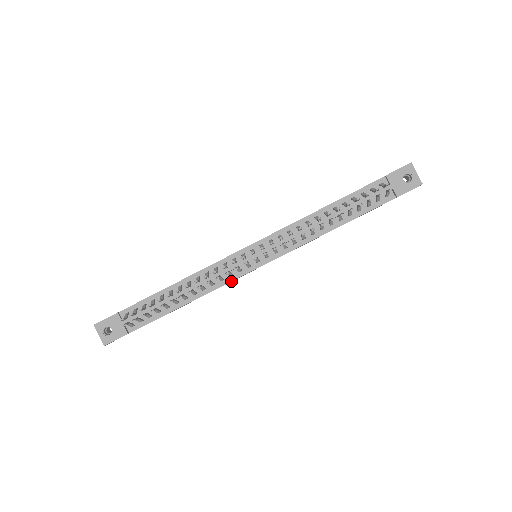
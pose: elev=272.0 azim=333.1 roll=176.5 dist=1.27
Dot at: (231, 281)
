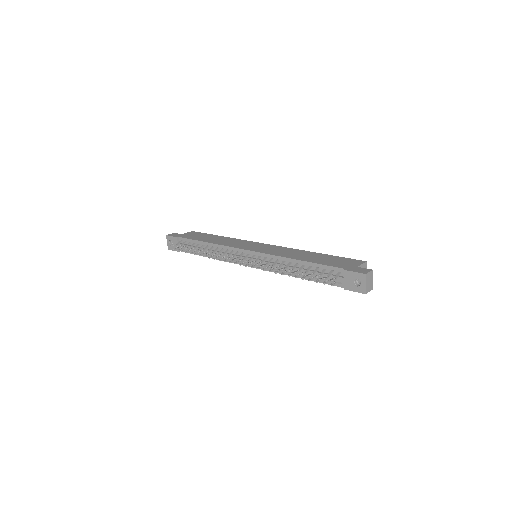
Dot at: occluded
